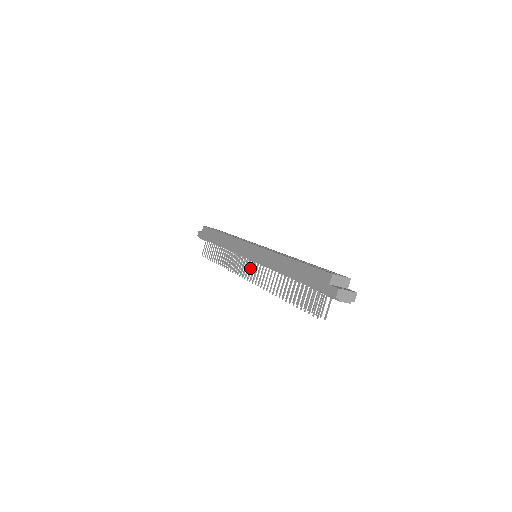
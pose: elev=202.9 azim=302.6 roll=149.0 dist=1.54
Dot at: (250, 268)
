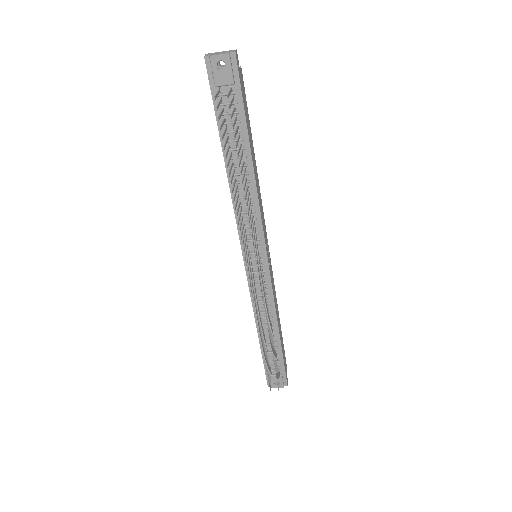
Dot at: (248, 263)
